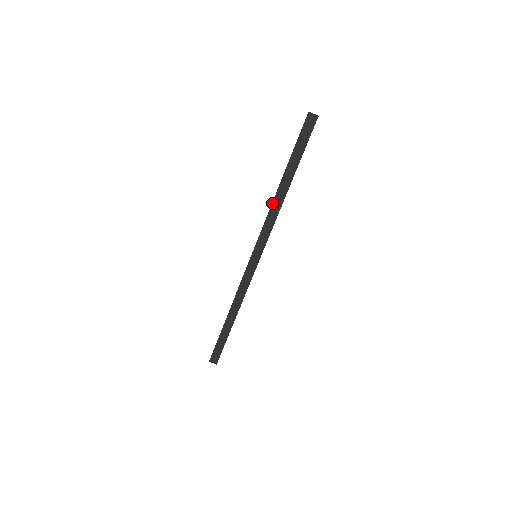
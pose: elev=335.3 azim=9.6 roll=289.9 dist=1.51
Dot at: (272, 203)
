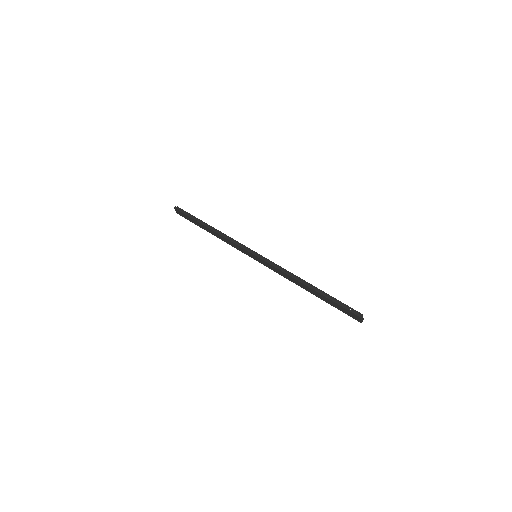
Dot at: (293, 278)
